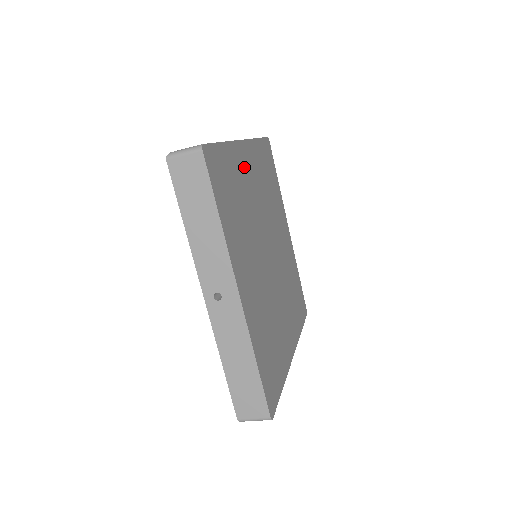
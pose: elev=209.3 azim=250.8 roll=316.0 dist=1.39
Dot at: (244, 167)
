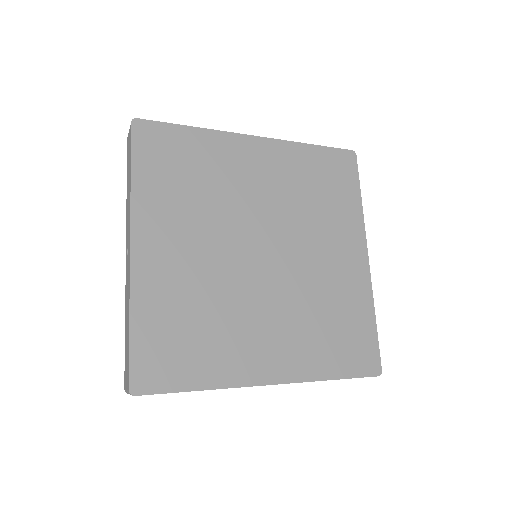
Dot at: (238, 157)
